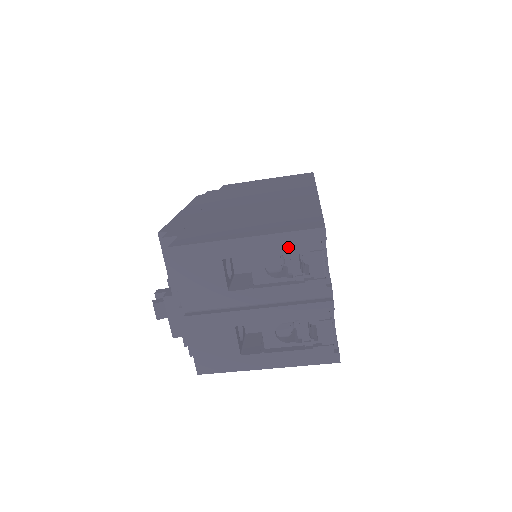
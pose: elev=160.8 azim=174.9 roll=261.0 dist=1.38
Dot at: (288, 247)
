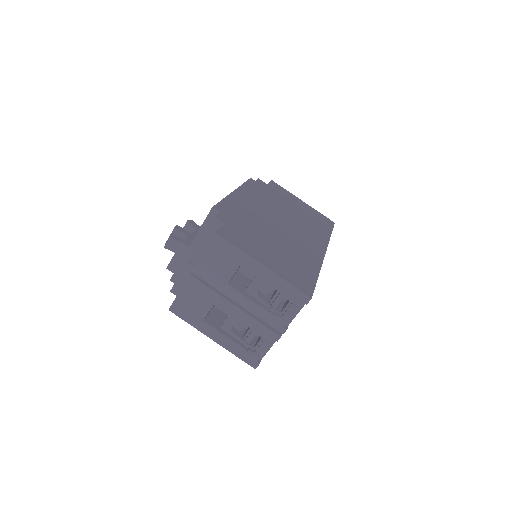
Dot at: (282, 291)
